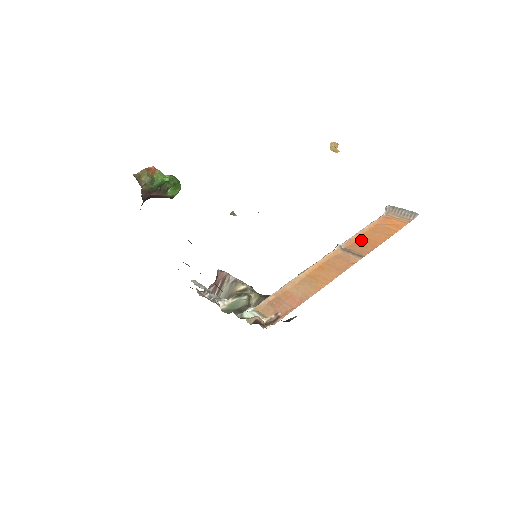
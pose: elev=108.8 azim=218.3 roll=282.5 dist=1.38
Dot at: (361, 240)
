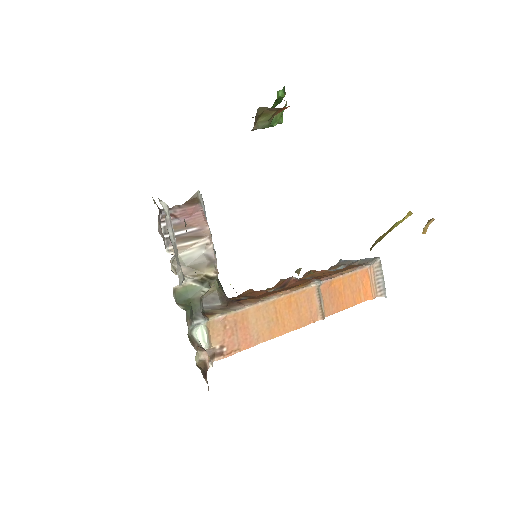
Dot at: (336, 289)
